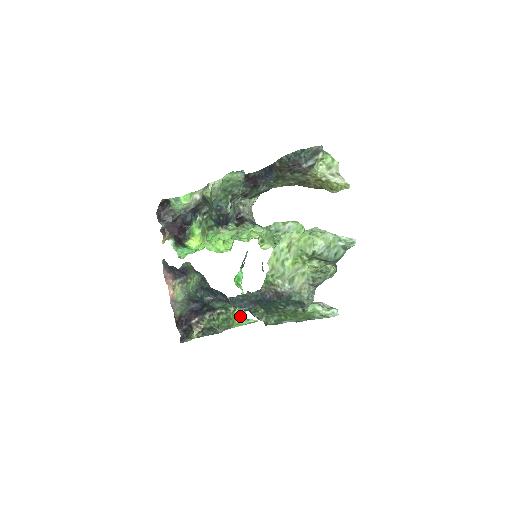
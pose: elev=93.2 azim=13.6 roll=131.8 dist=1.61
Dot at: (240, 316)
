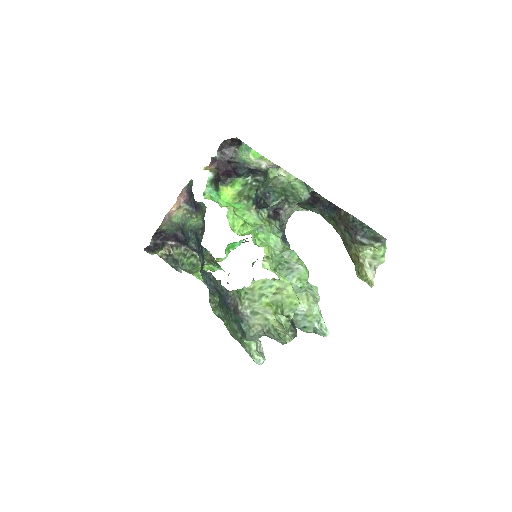
Dot at: occluded
